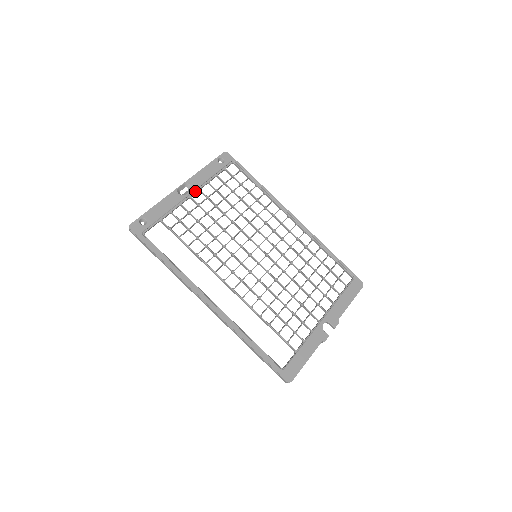
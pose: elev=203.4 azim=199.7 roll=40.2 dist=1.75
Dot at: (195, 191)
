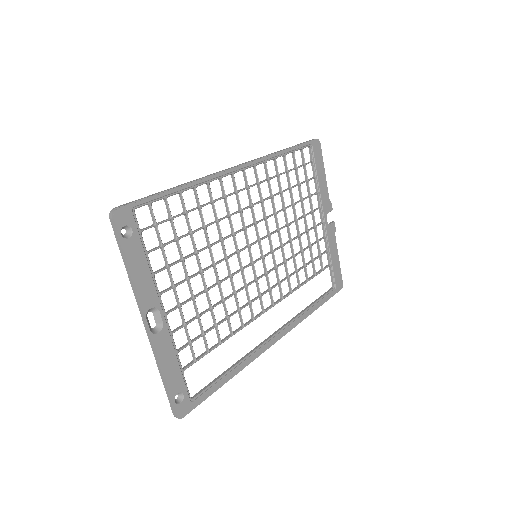
Dot at: (161, 304)
